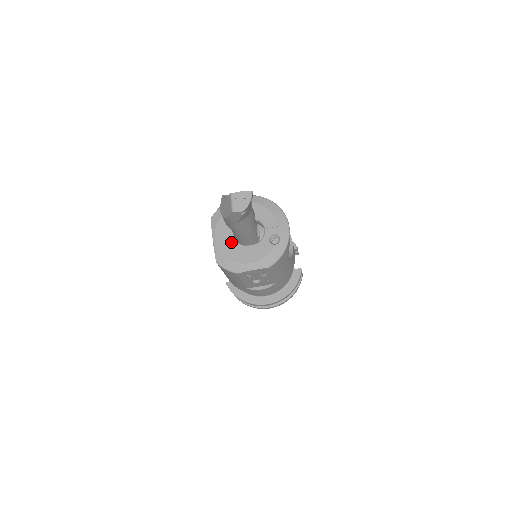
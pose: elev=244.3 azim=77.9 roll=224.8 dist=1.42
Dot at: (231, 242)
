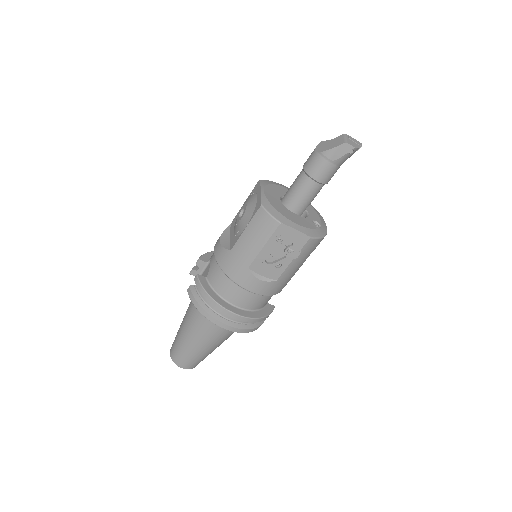
Dot at: (279, 202)
